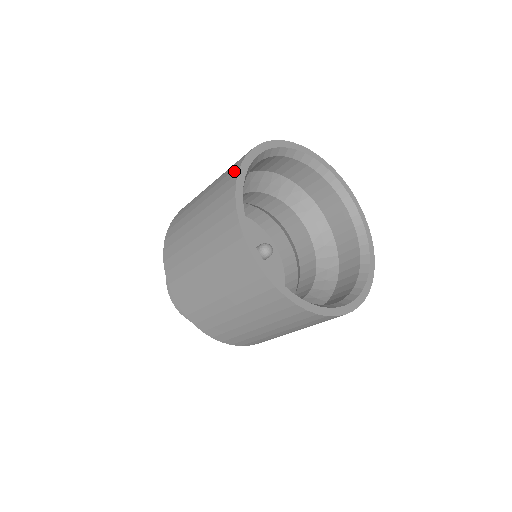
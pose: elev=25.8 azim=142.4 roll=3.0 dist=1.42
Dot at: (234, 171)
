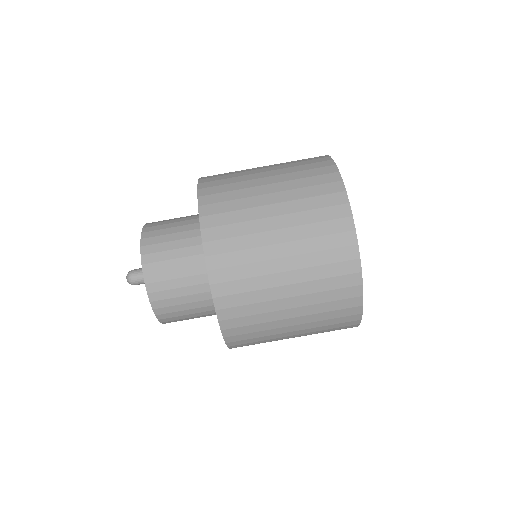
Dot at: (320, 156)
